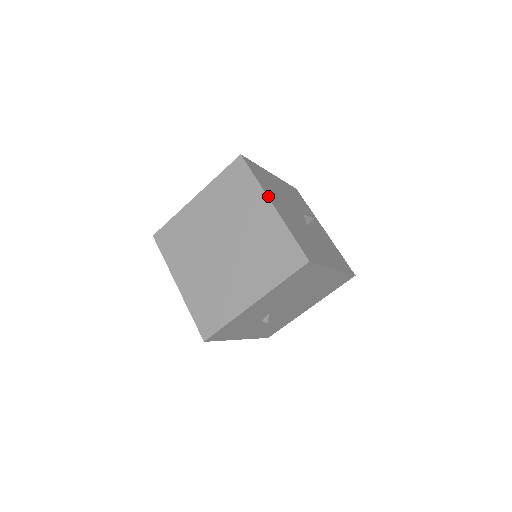
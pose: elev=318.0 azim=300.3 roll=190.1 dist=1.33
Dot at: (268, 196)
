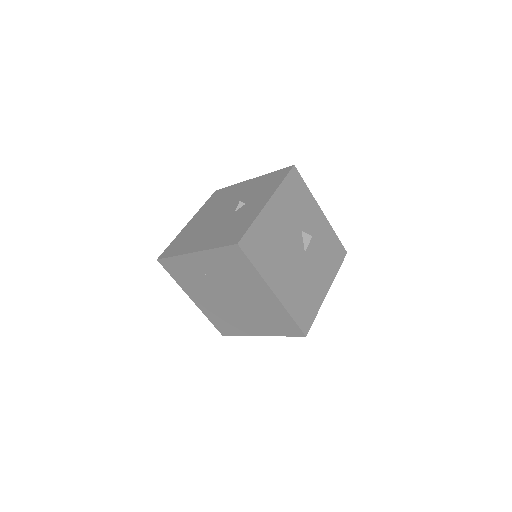
Dot at: (269, 284)
